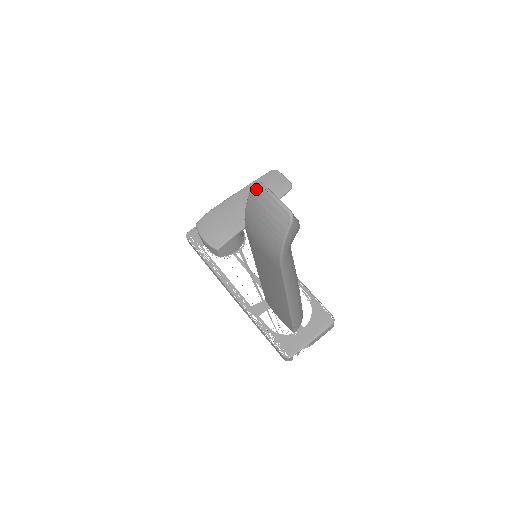
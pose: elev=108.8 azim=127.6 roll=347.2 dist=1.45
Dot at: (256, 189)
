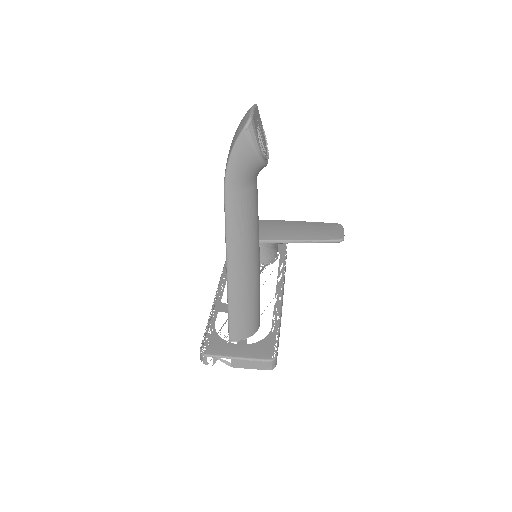
Dot at: occluded
